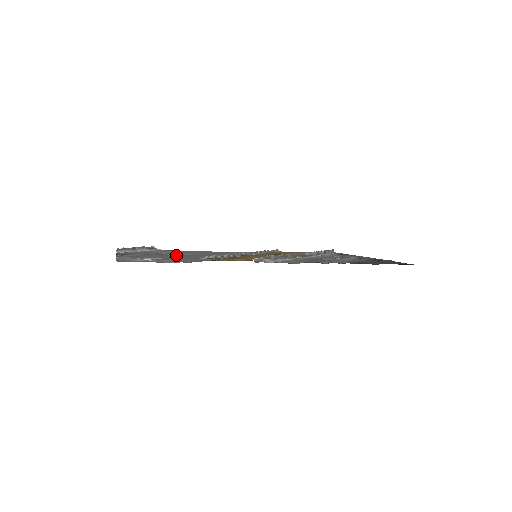
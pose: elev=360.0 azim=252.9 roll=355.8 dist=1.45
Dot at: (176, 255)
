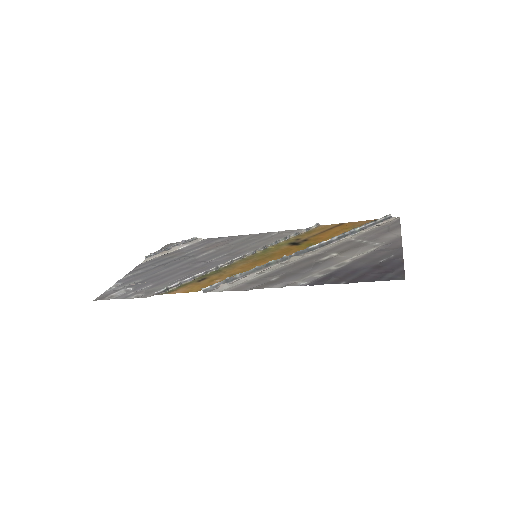
Dot at: (181, 263)
